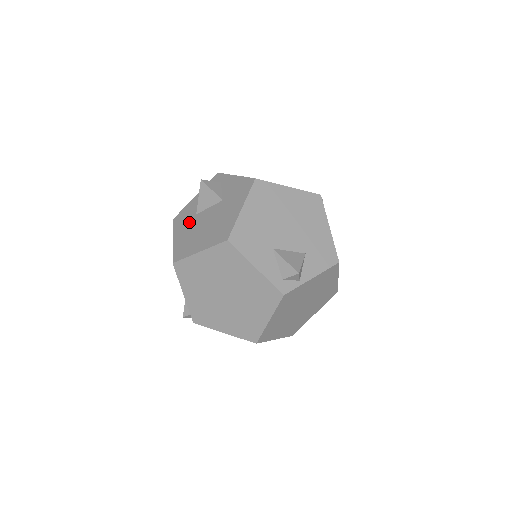
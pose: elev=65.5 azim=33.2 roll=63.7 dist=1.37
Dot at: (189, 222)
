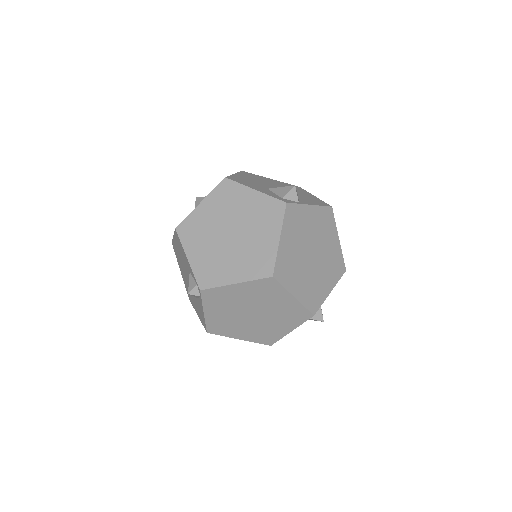
Dot at: occluded
